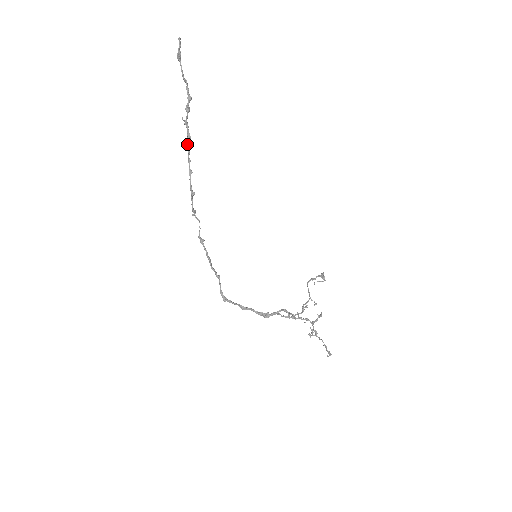
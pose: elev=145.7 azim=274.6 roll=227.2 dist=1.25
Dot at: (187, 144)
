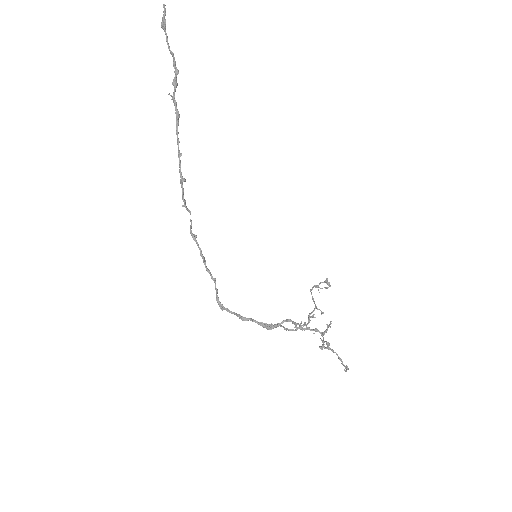
Dot at: occluded
